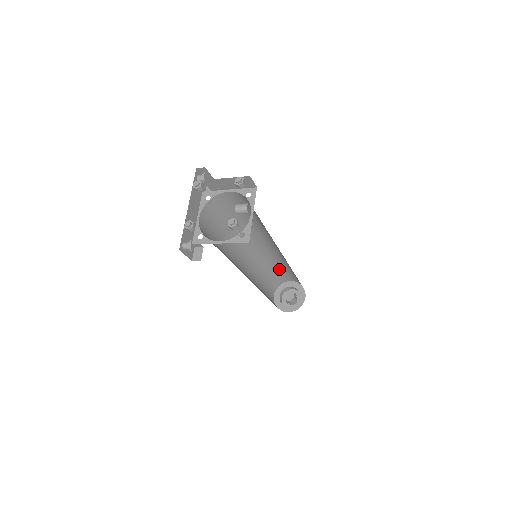
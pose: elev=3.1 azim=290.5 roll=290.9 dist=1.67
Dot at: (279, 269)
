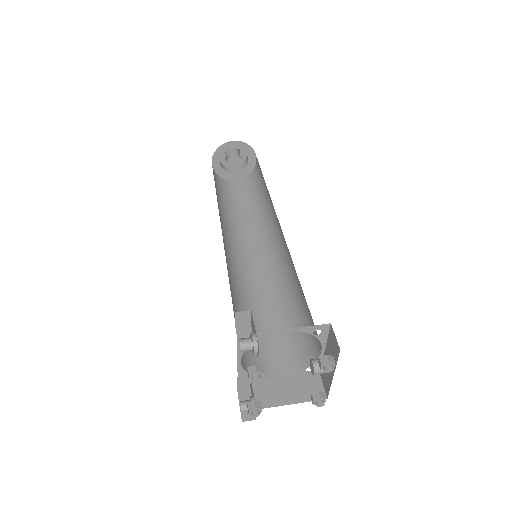
Dot at: occluded
